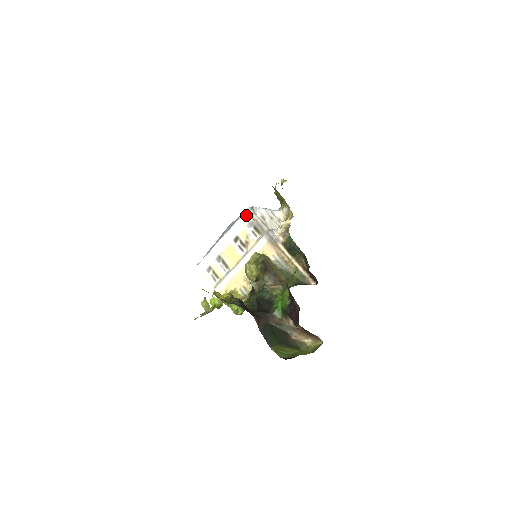
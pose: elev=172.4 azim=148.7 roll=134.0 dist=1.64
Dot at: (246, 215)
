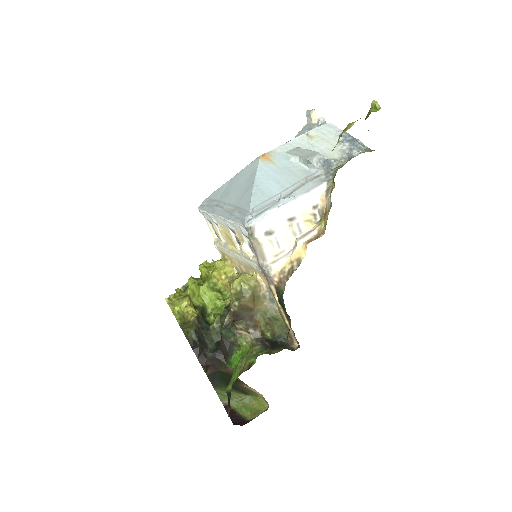
Dot at: (242, 227)
